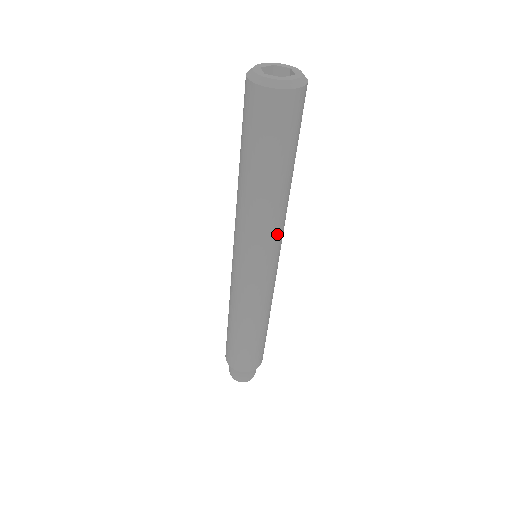
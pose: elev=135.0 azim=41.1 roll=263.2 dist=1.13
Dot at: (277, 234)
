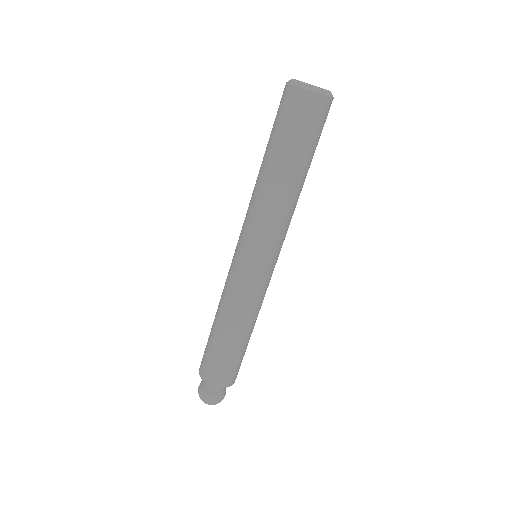
Dot at: (283, 230)
